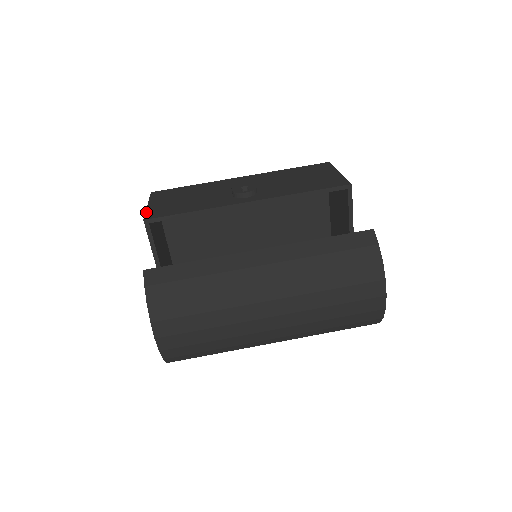
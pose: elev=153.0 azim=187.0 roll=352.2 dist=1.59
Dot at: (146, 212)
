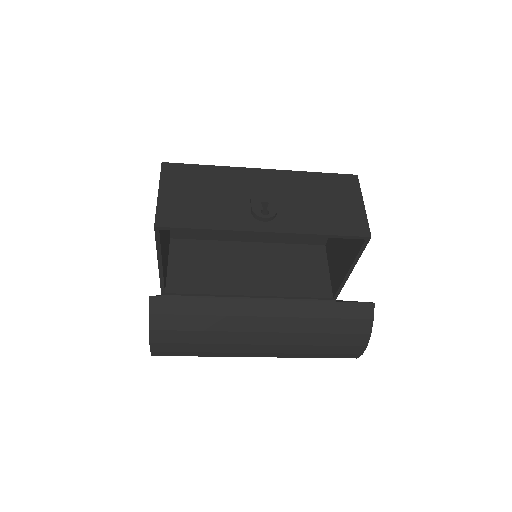
Dot at: (157, 210)
